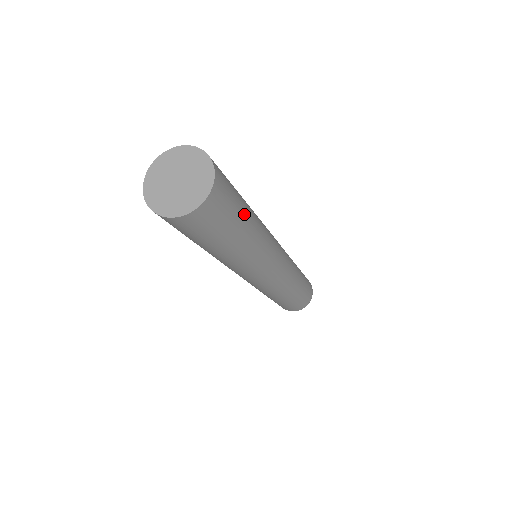
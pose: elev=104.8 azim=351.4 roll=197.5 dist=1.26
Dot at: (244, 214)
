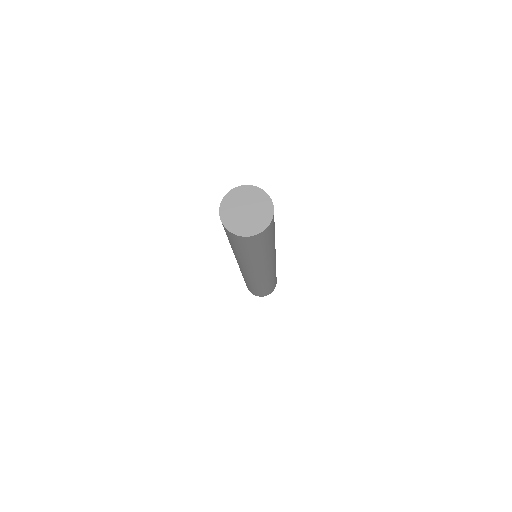
Dot at: occluded
